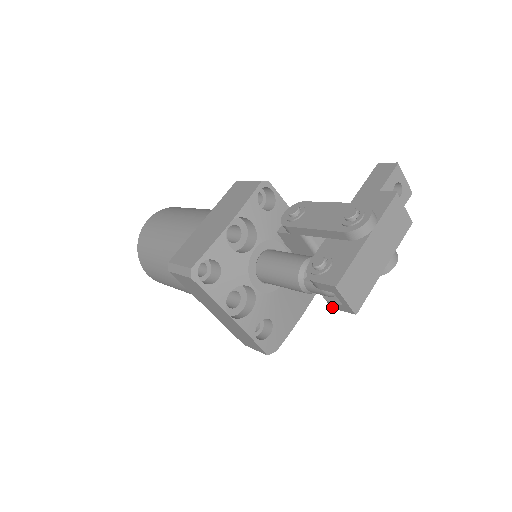
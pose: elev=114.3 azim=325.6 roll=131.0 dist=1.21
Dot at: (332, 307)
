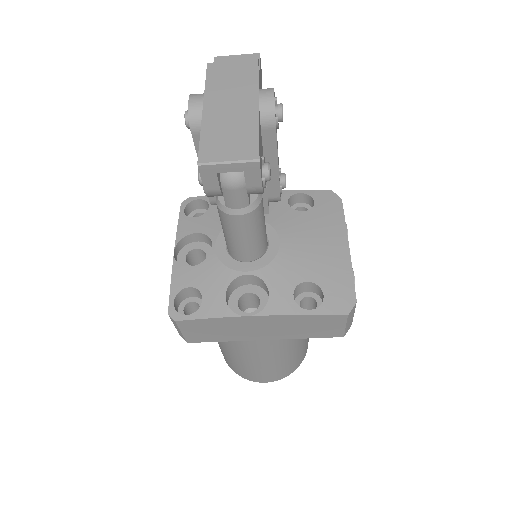
Dot at: (261, 189)
